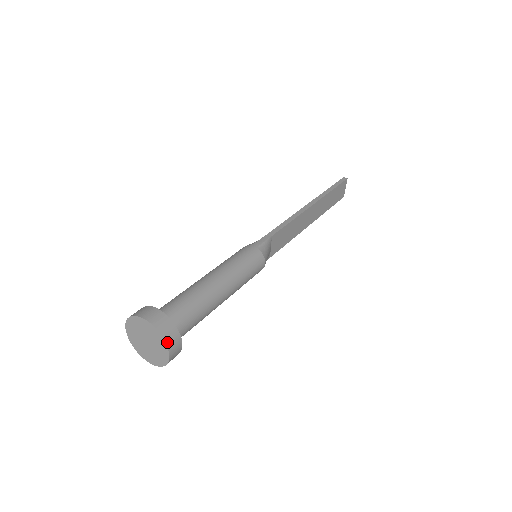
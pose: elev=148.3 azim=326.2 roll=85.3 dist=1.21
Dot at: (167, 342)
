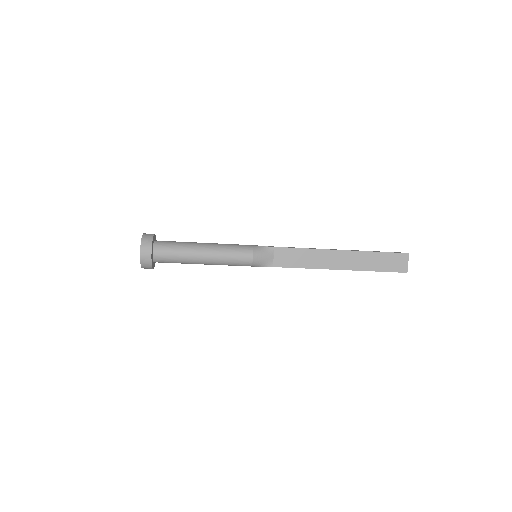
Dot at: (142, 244)
